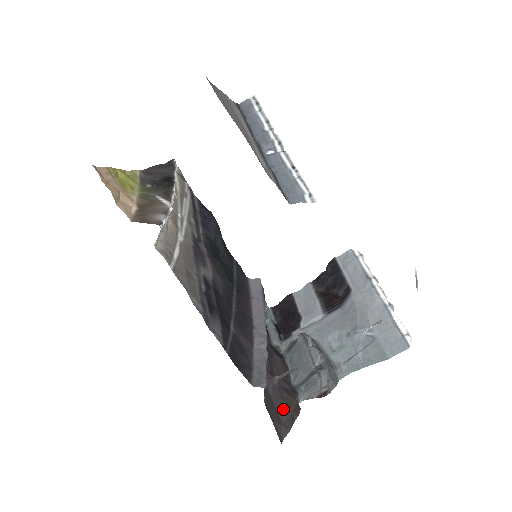
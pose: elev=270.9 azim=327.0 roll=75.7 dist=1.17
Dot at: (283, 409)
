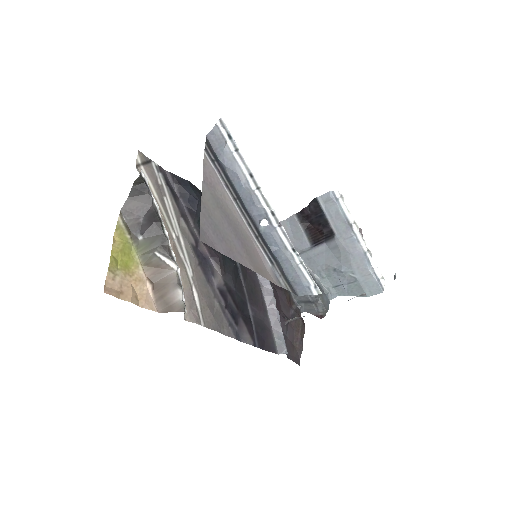
Dot at: (295, 337)
